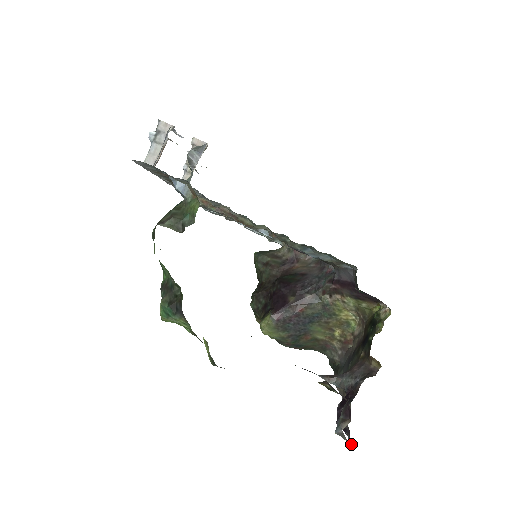
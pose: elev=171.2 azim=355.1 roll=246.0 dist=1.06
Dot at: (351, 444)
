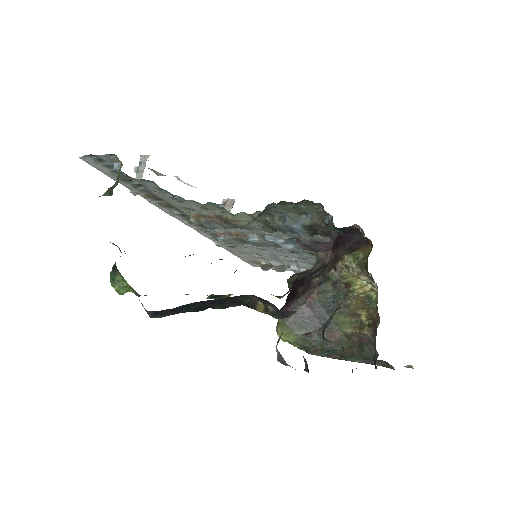
Dot at: occluded
